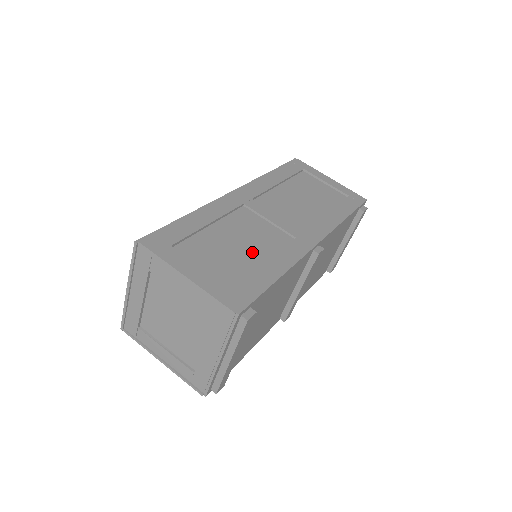
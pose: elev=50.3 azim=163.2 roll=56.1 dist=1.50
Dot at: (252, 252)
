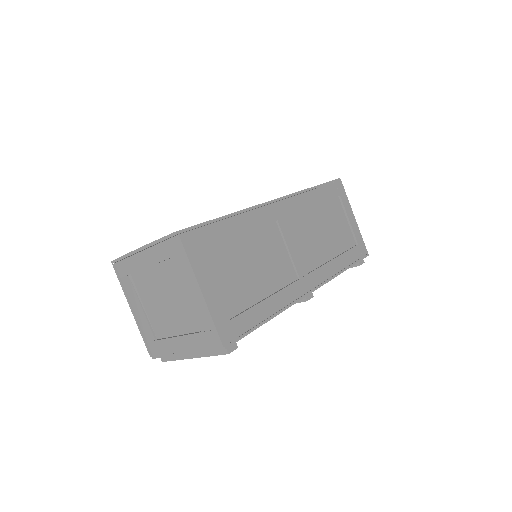
Dot at: (261, 281)
